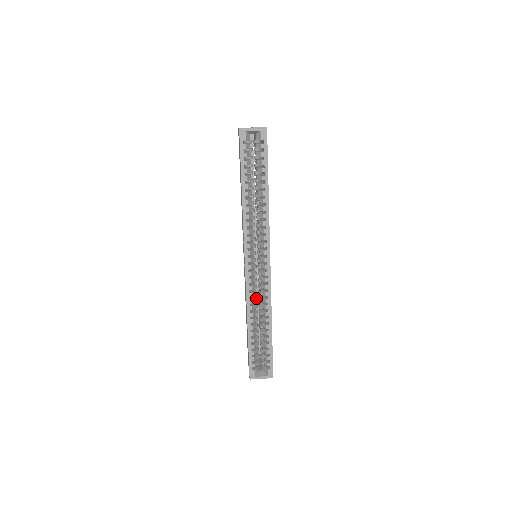
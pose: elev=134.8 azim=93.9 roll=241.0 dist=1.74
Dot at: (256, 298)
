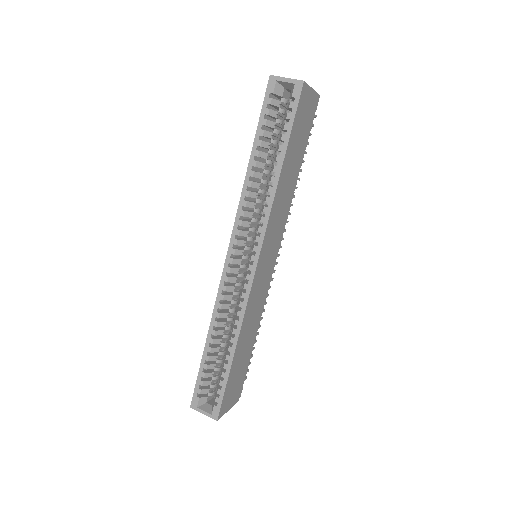
Dot at: (235, 308)
